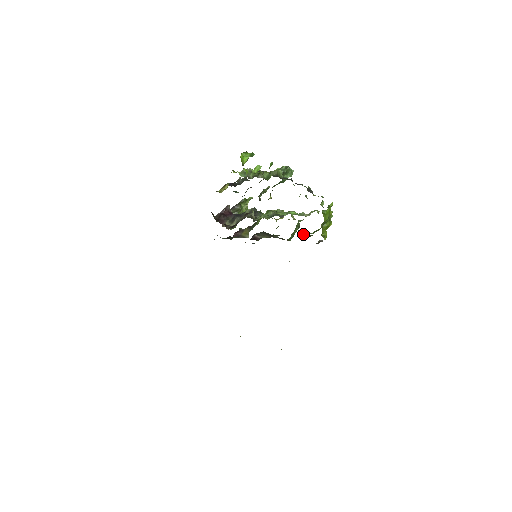
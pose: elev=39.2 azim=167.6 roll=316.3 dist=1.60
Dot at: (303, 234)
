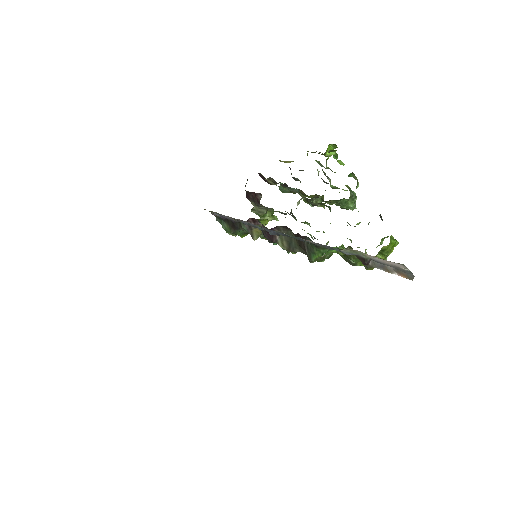
Dot at: (343, 254)
